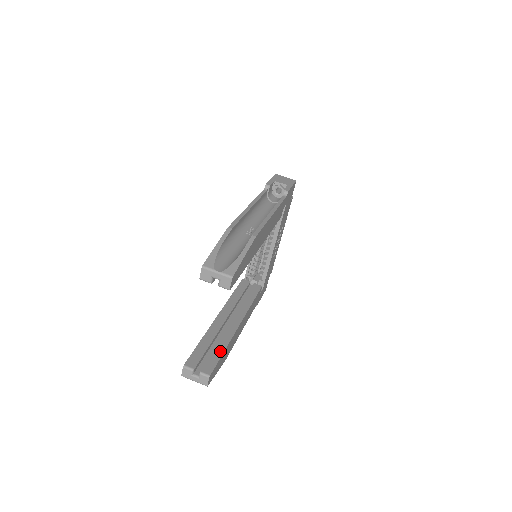
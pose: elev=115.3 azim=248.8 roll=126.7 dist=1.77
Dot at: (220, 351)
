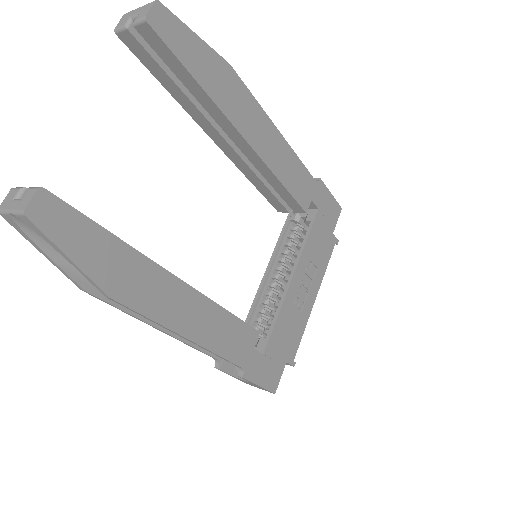
Dot at: (103, 229)
